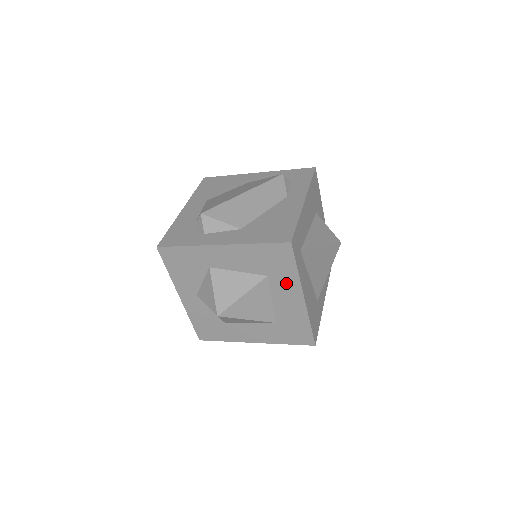
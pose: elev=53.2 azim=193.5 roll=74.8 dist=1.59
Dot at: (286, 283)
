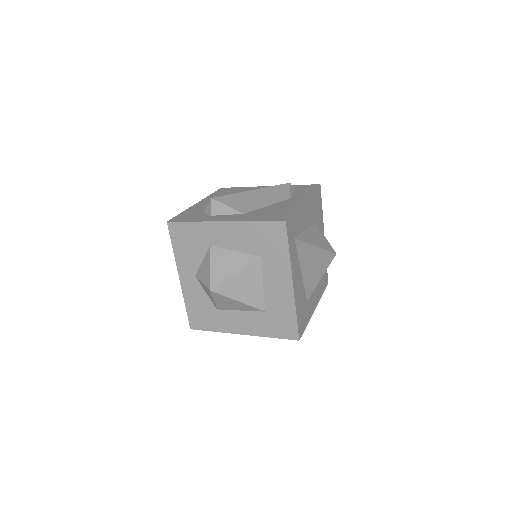
Dot at: (278, 266)
